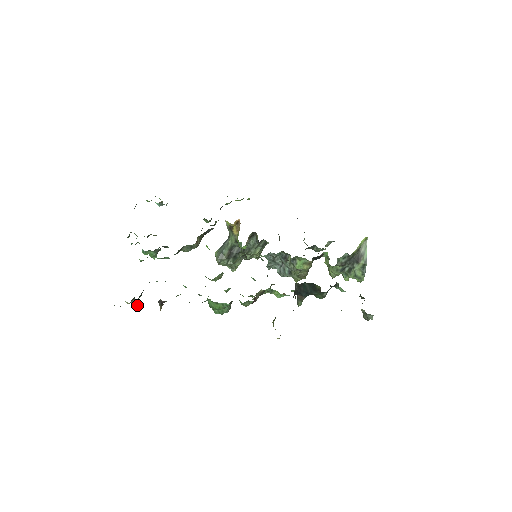
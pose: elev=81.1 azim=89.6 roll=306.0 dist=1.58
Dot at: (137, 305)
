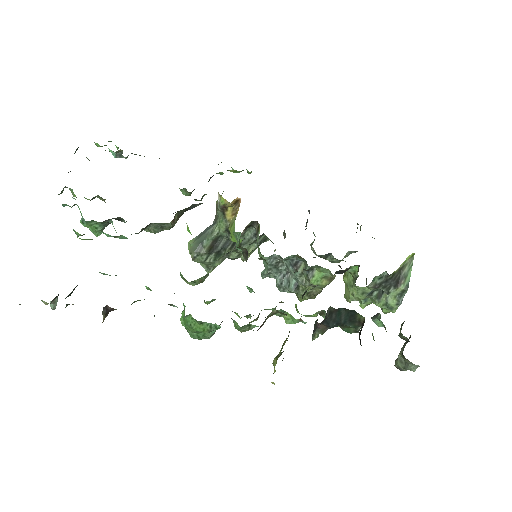
Dot at: occluded
